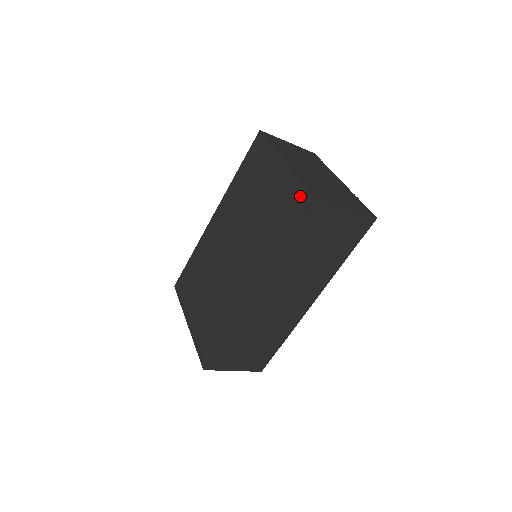
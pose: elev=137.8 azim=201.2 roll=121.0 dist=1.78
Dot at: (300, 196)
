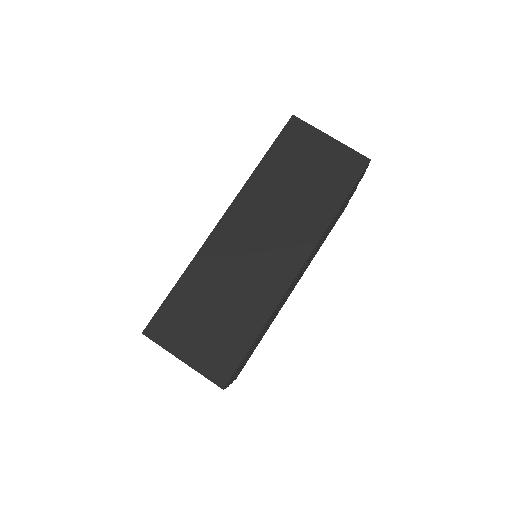
Dot at: occluded
